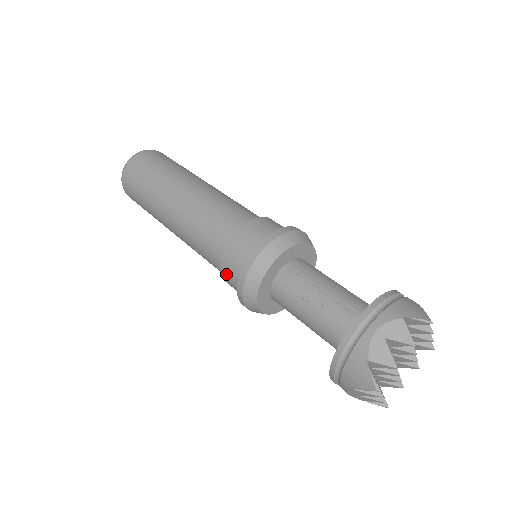
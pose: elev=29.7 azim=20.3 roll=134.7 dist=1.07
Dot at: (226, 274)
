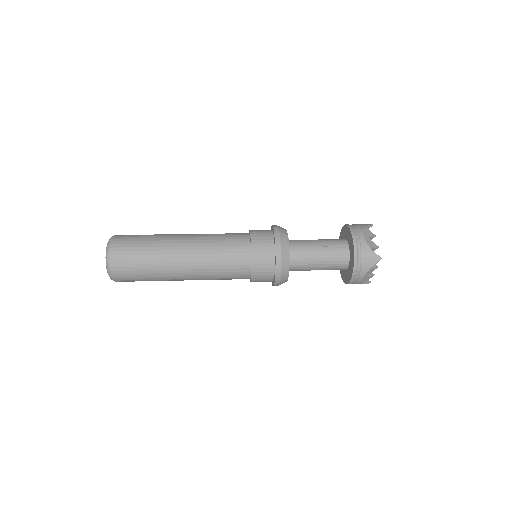
Dot at: (258, 268)
